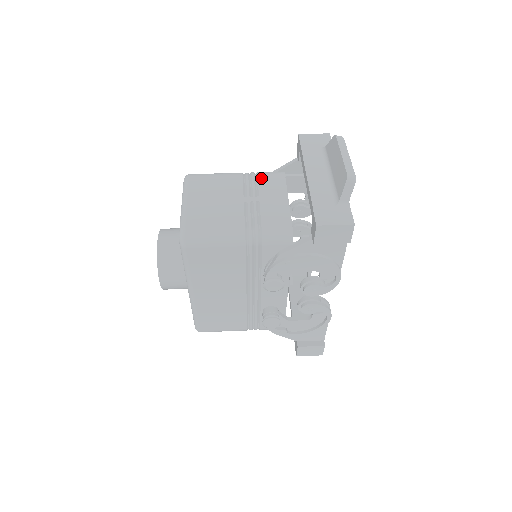
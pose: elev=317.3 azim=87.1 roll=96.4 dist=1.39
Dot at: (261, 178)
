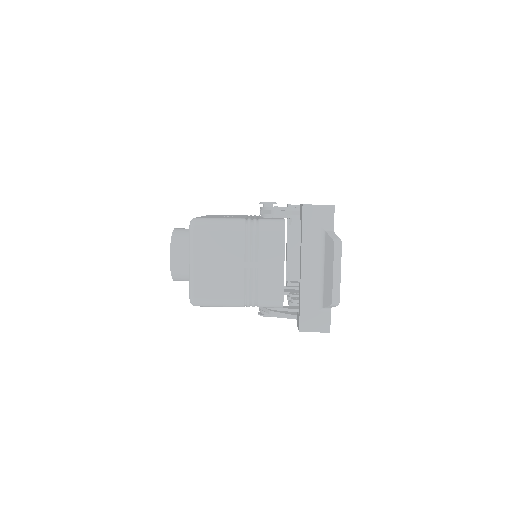
Dot at: (262, 237)
